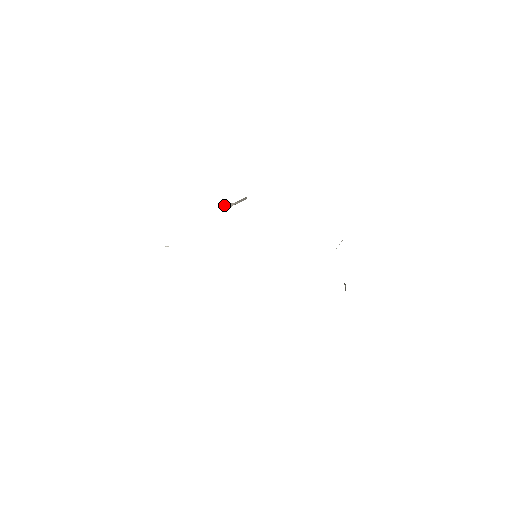
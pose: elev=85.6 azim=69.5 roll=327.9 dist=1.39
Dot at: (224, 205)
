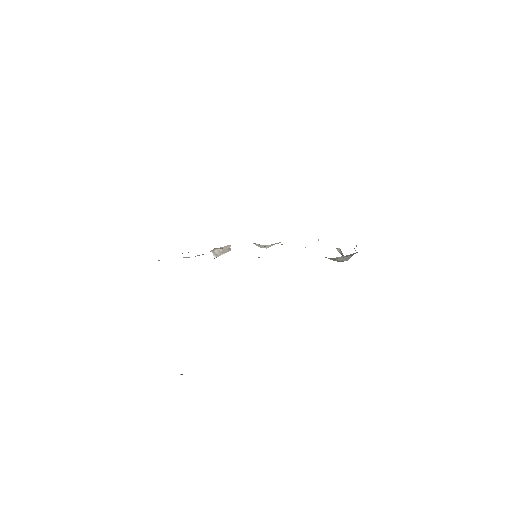
Dot at: (214, 251)
